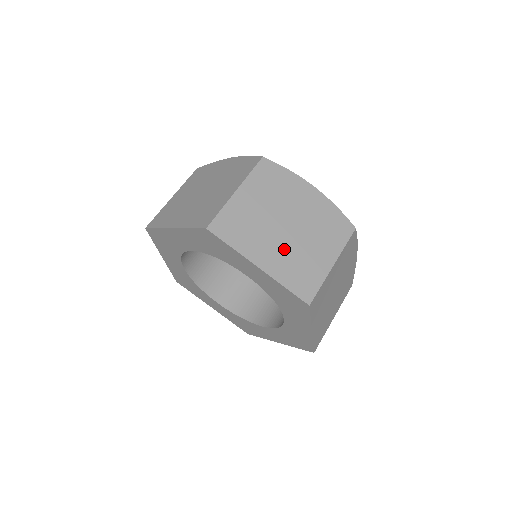
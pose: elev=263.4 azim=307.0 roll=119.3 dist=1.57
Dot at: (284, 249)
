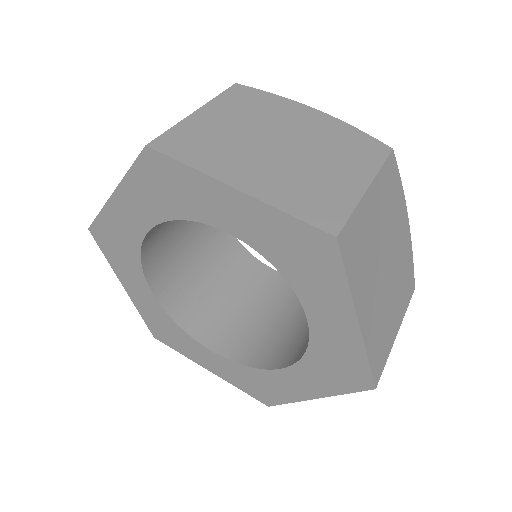
Dot at: (278, 169)
